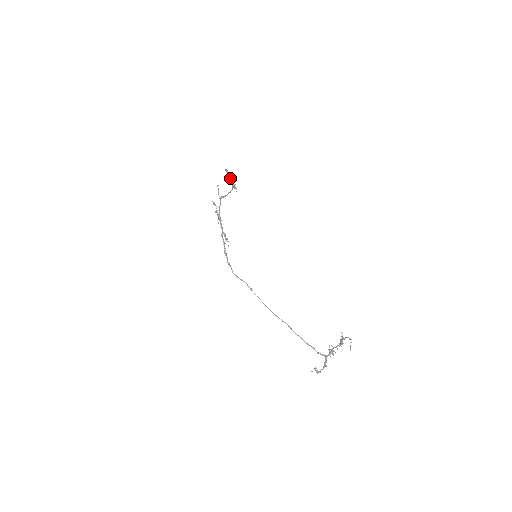
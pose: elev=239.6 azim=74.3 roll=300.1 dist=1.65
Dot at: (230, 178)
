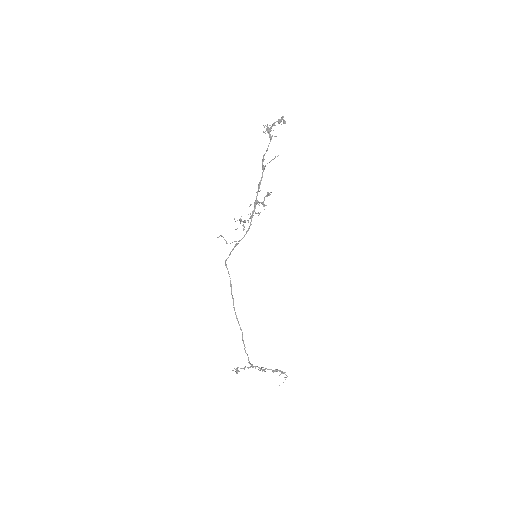
Dot at: occluded
